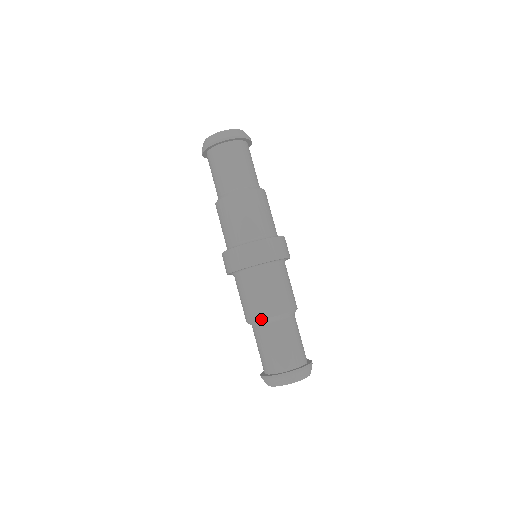
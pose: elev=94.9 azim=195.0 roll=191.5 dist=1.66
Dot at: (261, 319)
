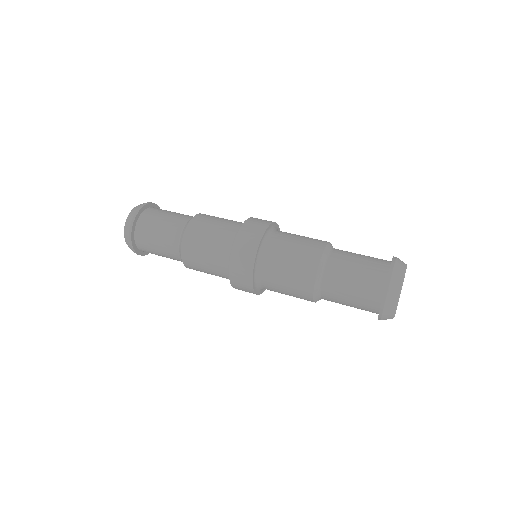
Dot at: (326, 245)
